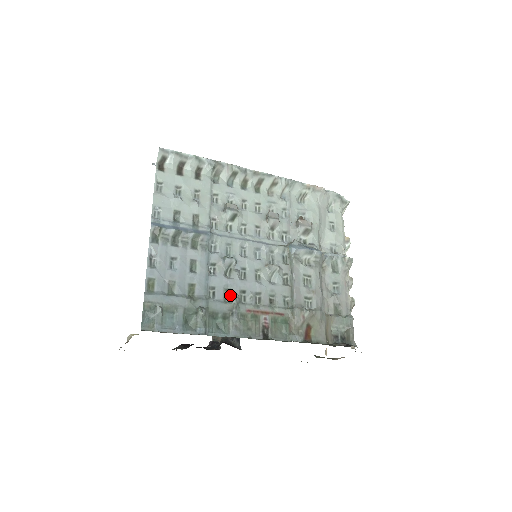
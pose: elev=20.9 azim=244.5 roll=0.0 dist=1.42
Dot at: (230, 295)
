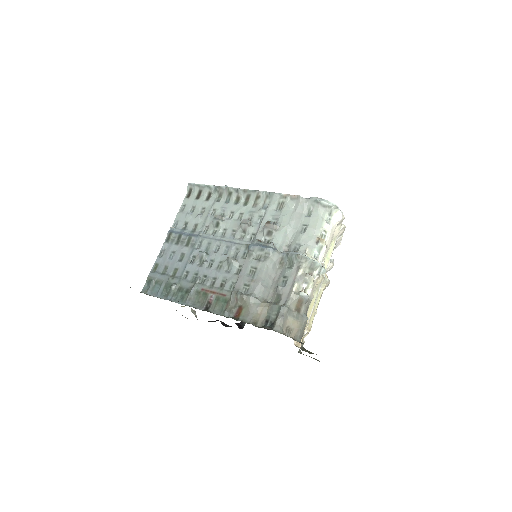
Dot at: (196, 278)
